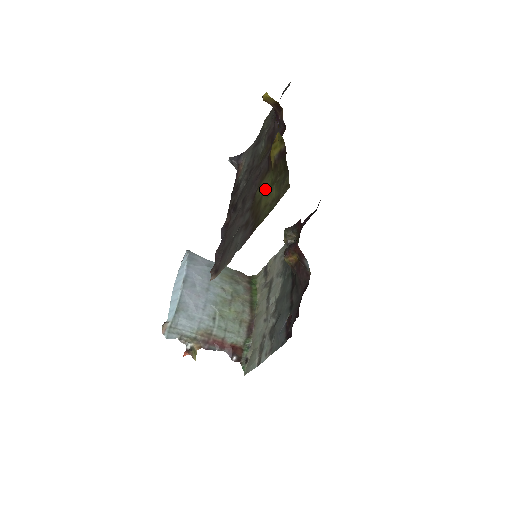
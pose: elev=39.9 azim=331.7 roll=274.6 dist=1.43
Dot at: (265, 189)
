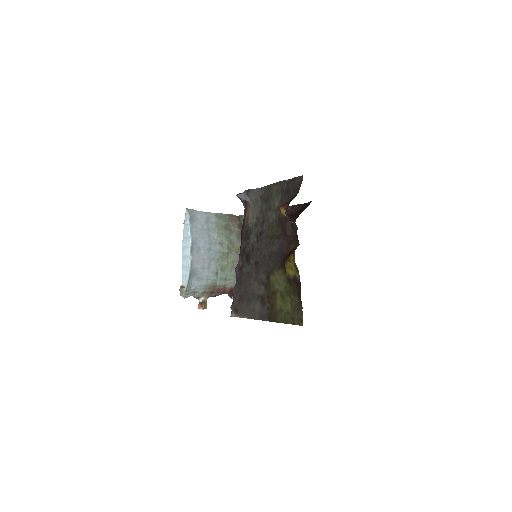
Dot at: (279, 288)
